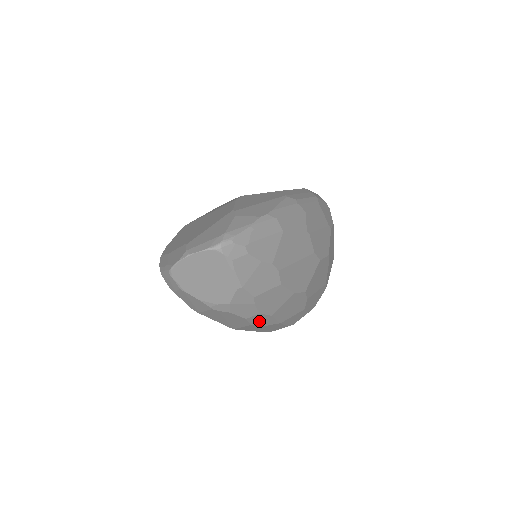
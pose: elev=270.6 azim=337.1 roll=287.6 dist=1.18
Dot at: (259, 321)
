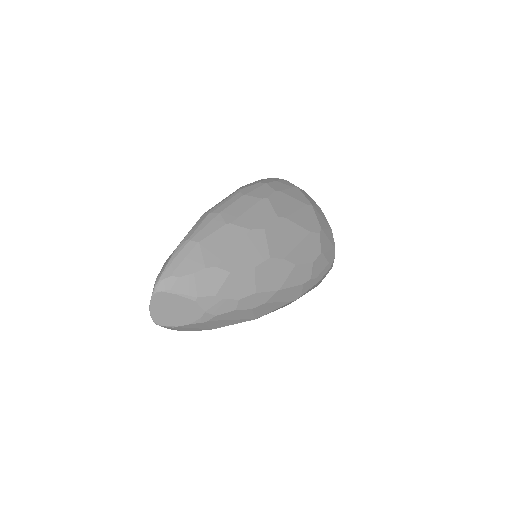
Dot at: (253, 303)
